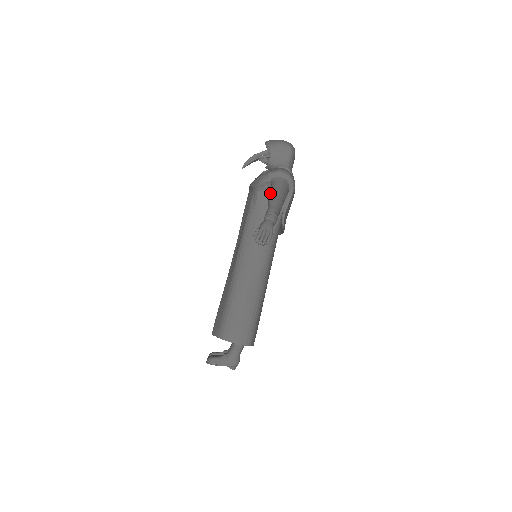
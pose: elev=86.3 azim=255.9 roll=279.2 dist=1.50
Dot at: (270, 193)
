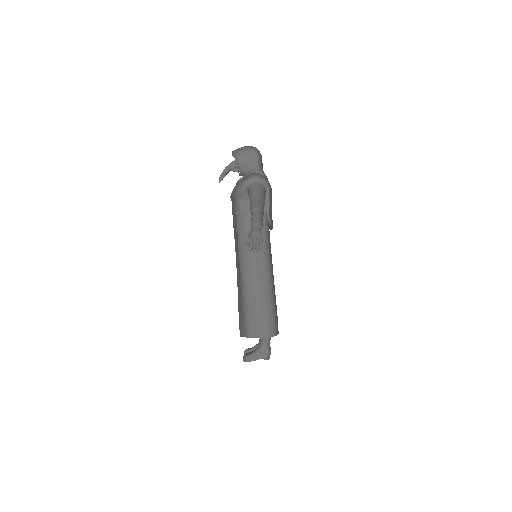
Dot at: occluded
